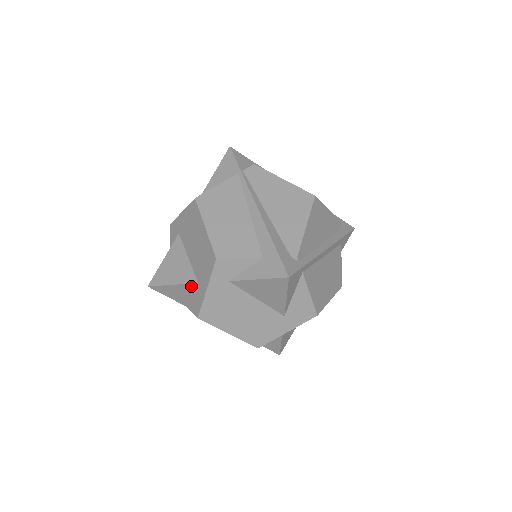
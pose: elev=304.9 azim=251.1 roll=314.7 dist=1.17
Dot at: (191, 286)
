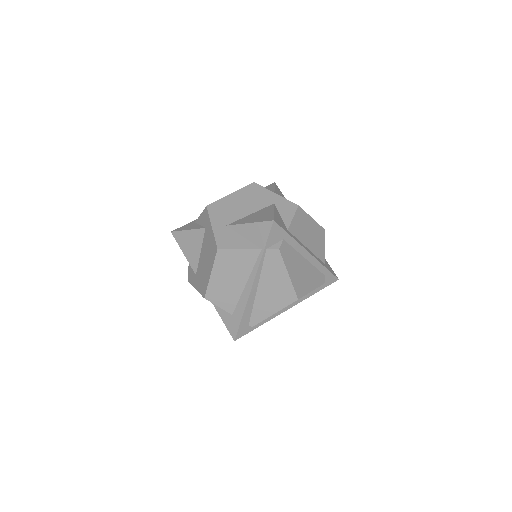
Dot at: (193, 267)
